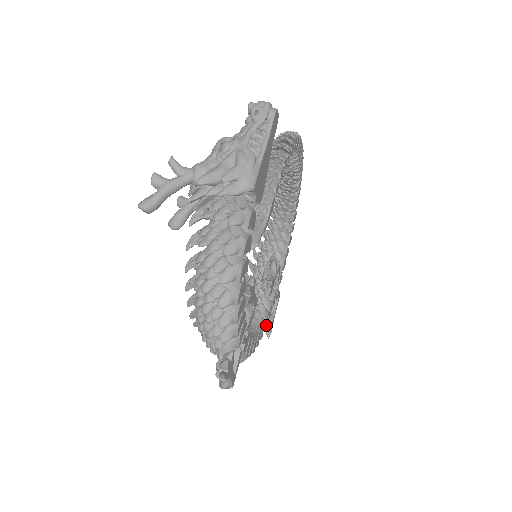
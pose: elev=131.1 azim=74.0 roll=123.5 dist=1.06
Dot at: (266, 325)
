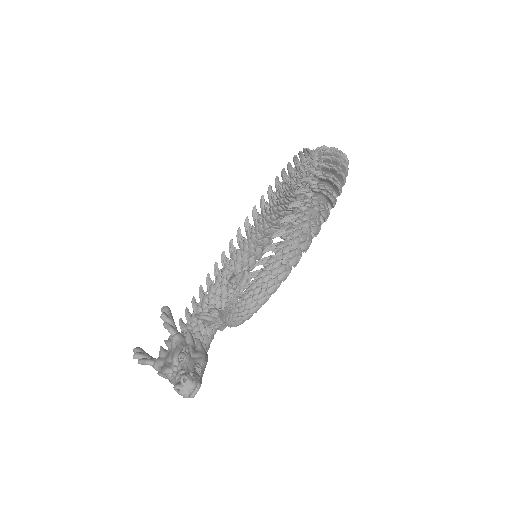
Dot at: occluded
